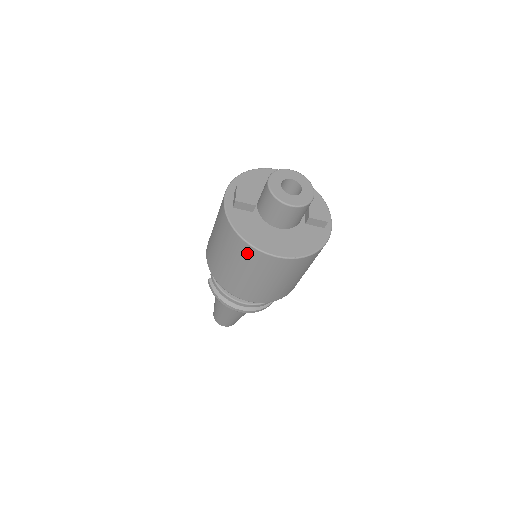
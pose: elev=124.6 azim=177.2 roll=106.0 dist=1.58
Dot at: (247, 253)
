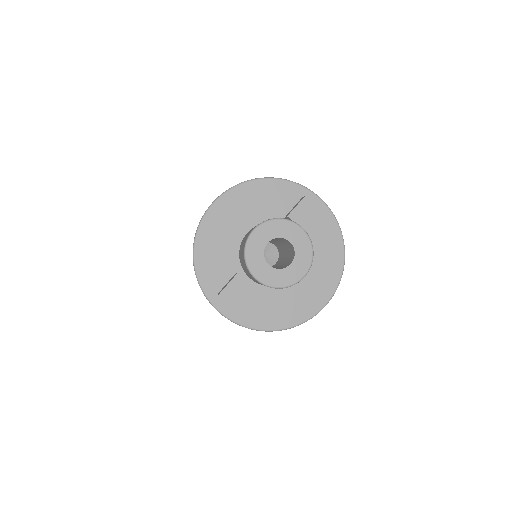
Dot at: occluded
